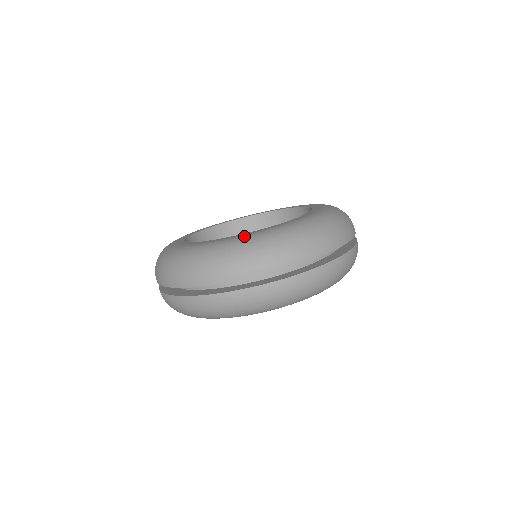
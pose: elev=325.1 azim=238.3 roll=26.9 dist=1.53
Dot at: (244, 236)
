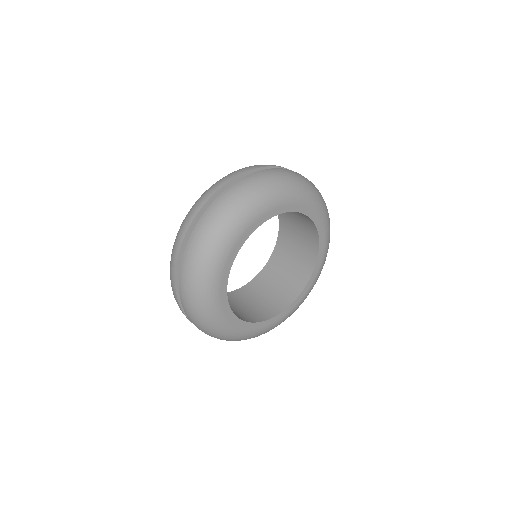
Dot at: occluded
